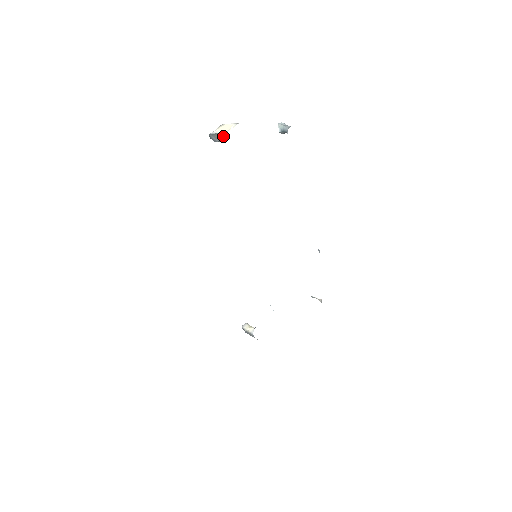
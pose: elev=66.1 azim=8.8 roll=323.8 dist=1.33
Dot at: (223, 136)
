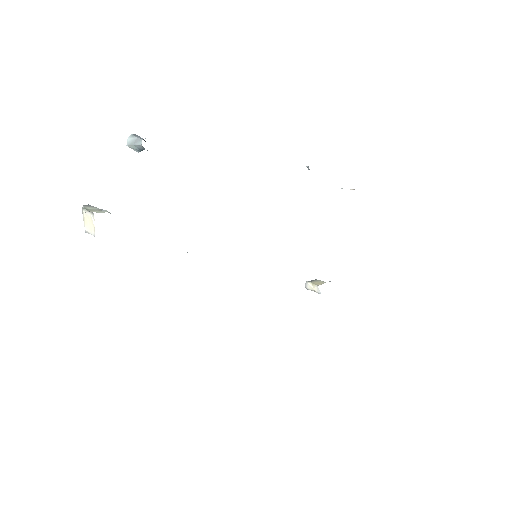
Dot at: occluded
